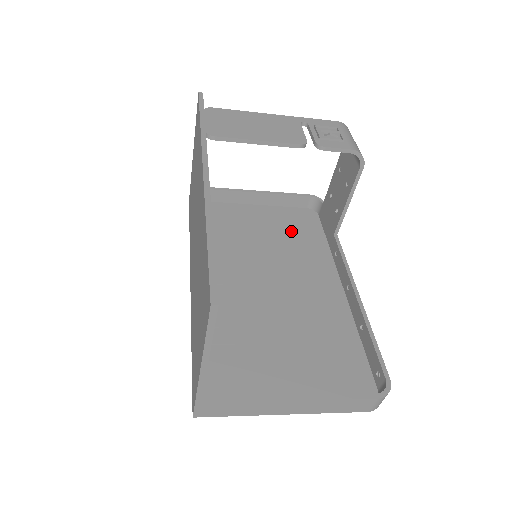
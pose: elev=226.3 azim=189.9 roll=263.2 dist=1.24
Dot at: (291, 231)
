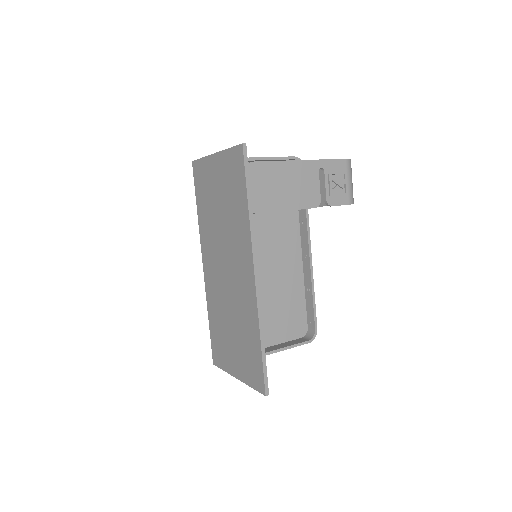
Dot at: occluded
